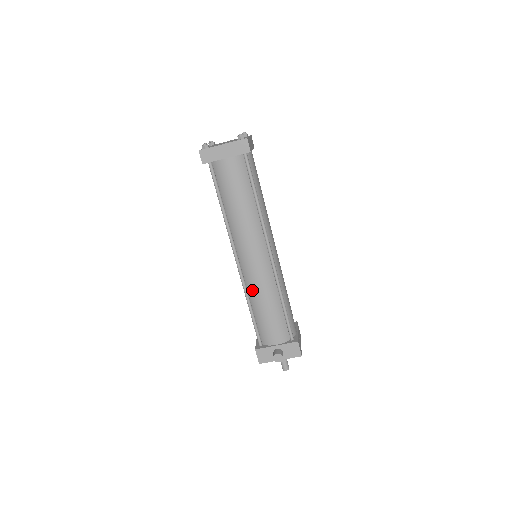
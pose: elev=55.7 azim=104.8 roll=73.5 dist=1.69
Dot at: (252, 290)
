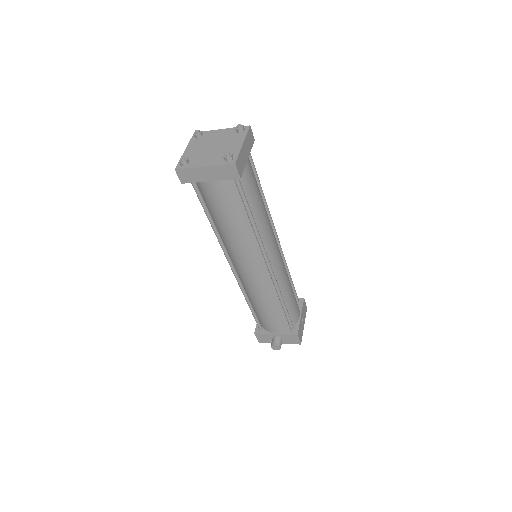
Dot at: (250, 292)
